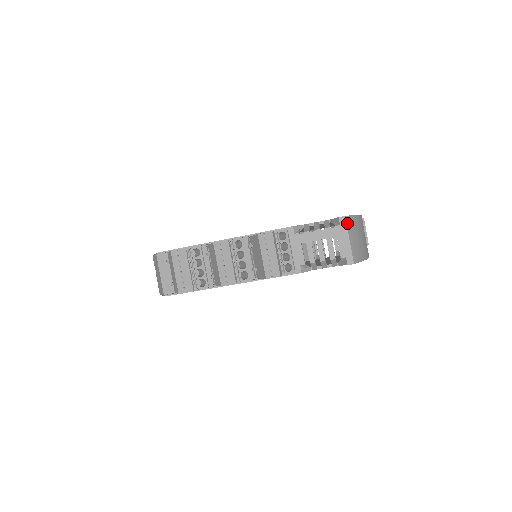
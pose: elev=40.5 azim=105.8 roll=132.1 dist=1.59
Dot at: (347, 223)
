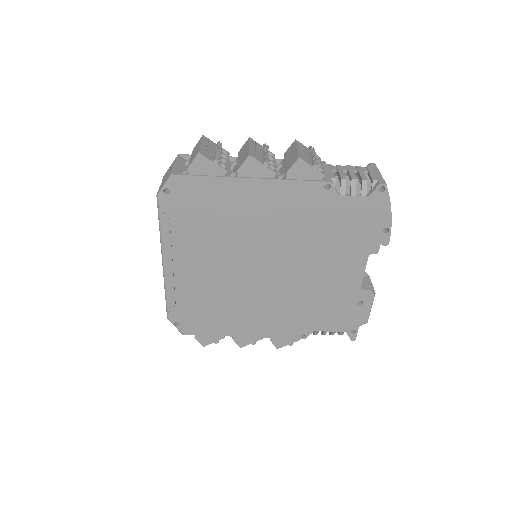
Dot at: (377, 168)
